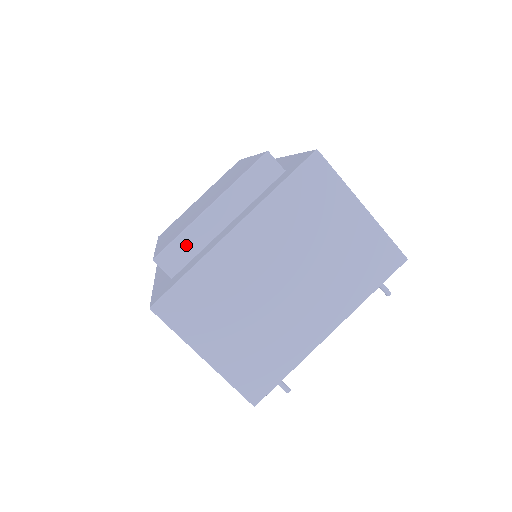
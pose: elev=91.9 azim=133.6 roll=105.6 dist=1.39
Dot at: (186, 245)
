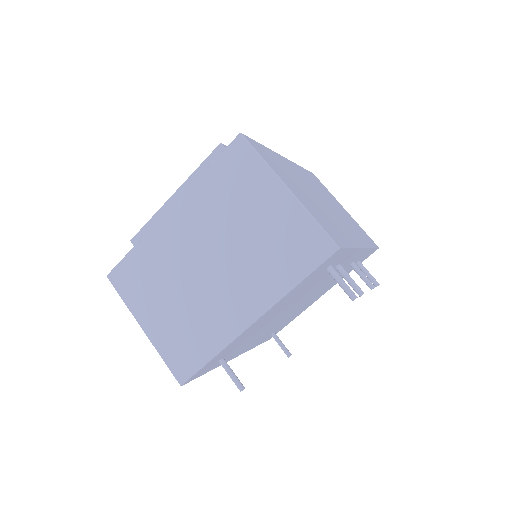
Dot at: occluded
